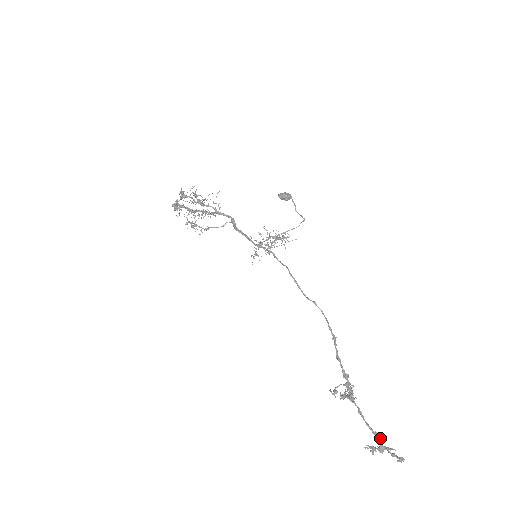
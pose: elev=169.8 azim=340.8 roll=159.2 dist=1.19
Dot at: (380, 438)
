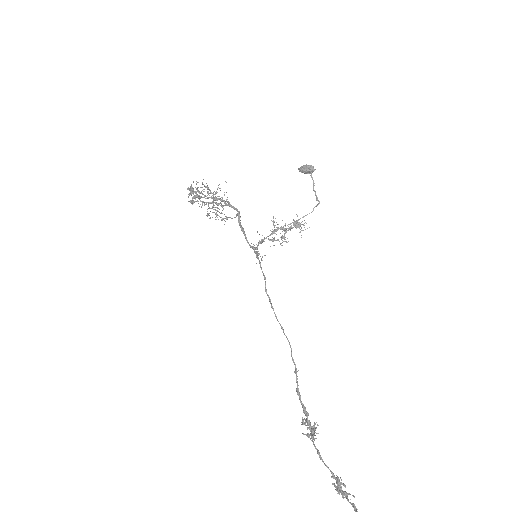
Dot at: (340, 484)
